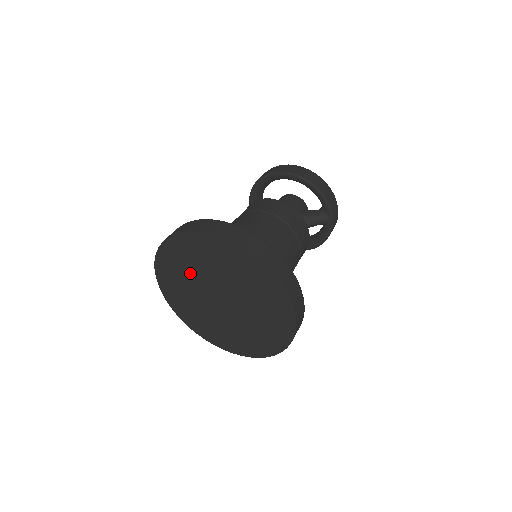
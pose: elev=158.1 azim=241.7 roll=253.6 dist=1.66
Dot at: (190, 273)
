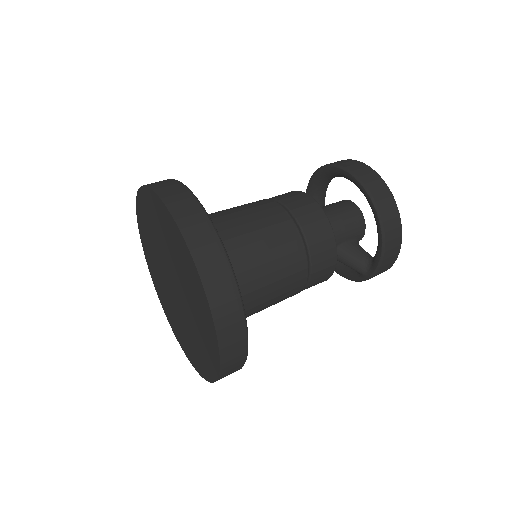
Dot at: (162, 239)
